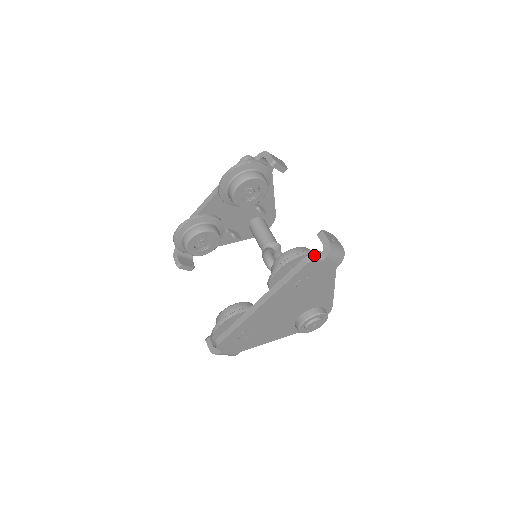
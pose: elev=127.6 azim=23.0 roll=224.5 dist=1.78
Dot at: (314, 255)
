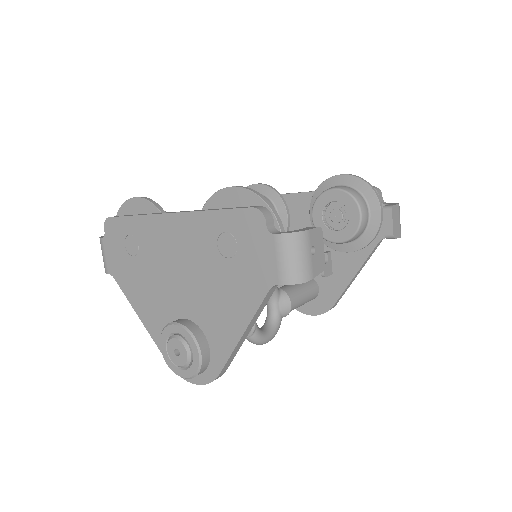
Dot at: (273, 219)
